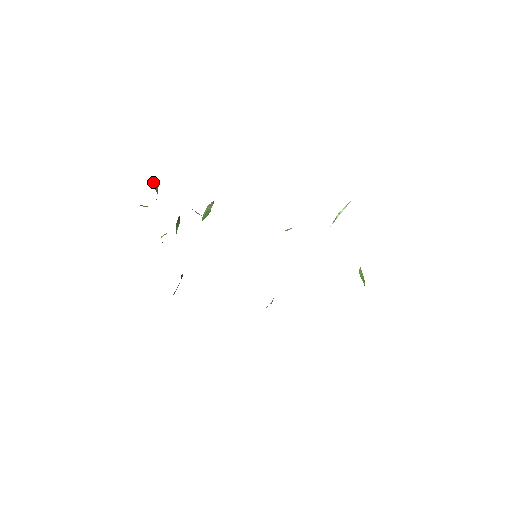
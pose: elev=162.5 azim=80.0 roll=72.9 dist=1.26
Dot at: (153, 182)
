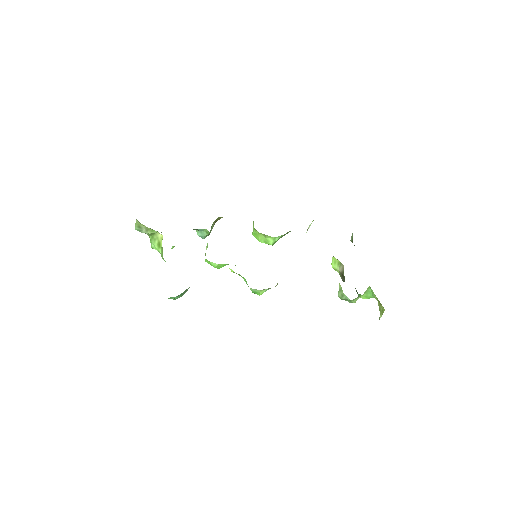
Dot at: occluded
